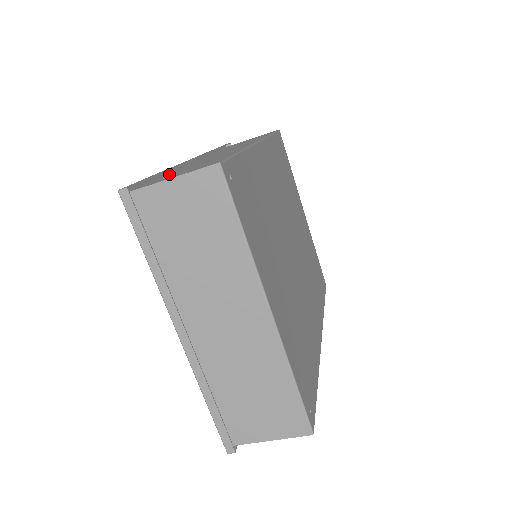
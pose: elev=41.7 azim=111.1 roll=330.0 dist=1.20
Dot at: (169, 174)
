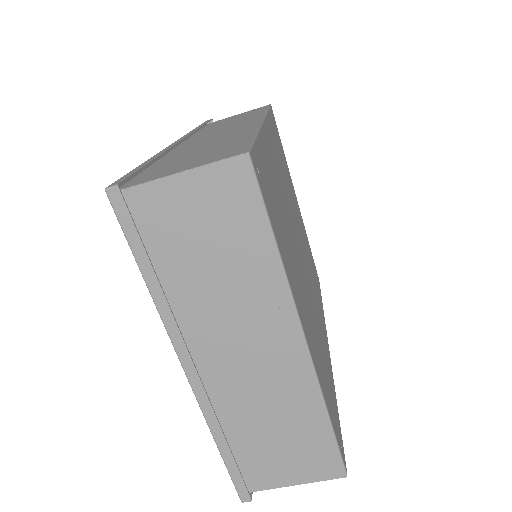
Dot at: (163, 162)
